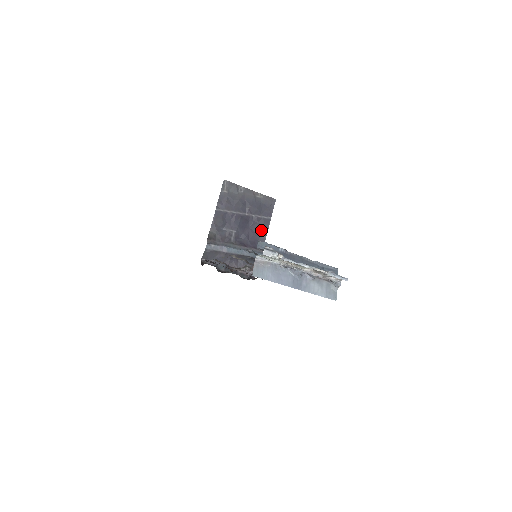
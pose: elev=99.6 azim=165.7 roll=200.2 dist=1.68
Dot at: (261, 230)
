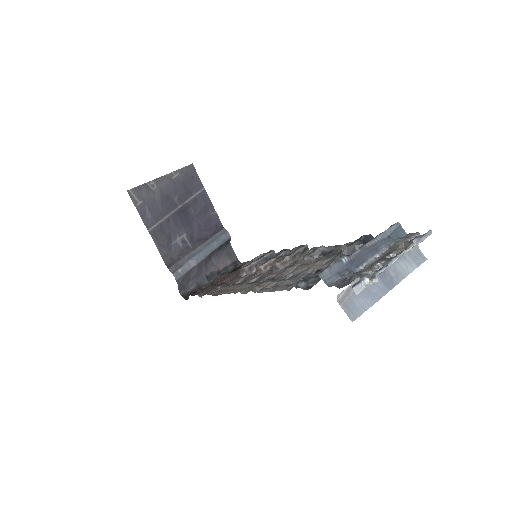
Dot at: (206, 209)
